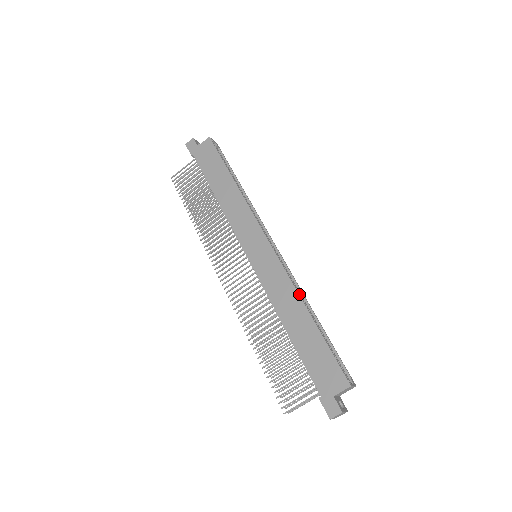
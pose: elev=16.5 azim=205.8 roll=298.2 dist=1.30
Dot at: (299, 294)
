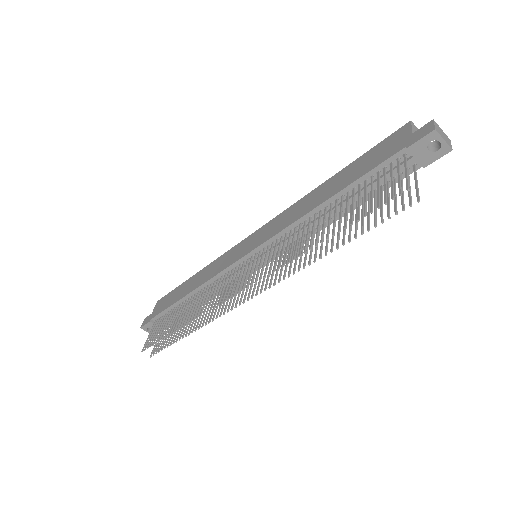
Dot at: (307, 196)
